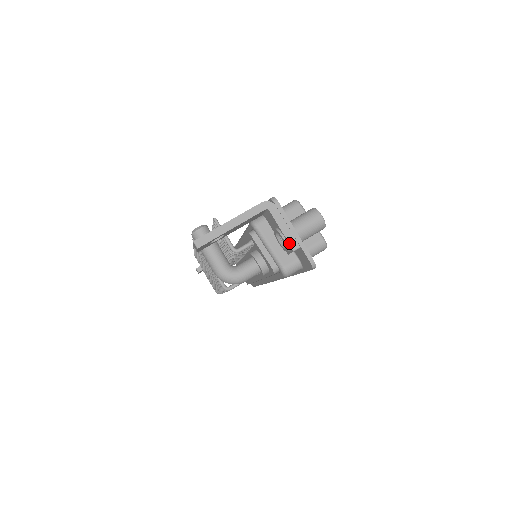
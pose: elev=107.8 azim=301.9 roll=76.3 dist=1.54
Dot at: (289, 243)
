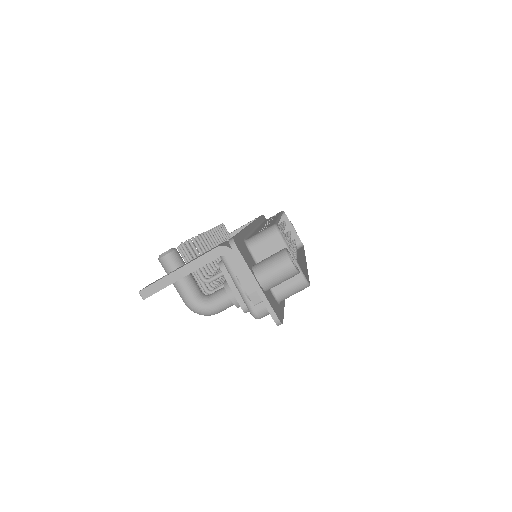
Dot at: (249, 296)
